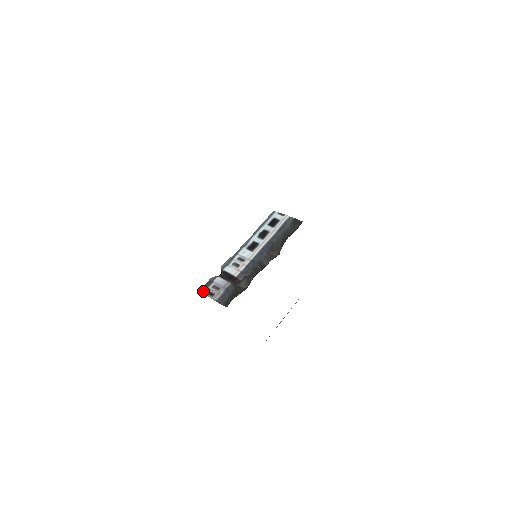
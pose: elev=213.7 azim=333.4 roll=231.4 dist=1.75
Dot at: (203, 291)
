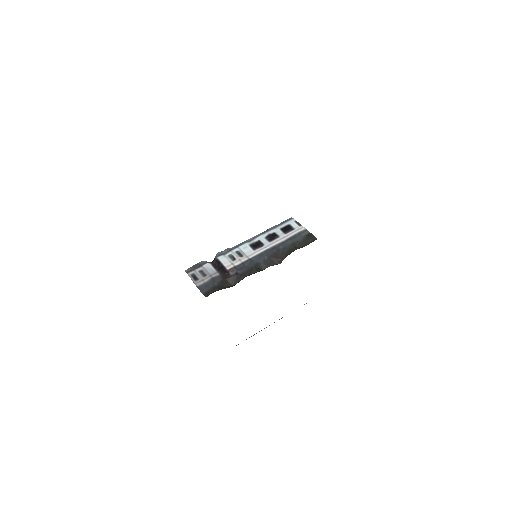
Dot at: (188, 272)
